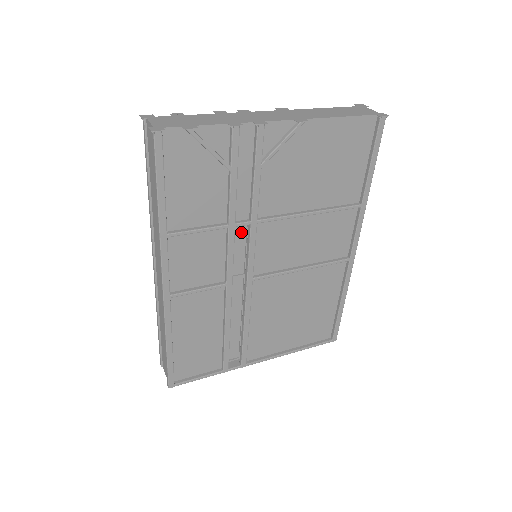
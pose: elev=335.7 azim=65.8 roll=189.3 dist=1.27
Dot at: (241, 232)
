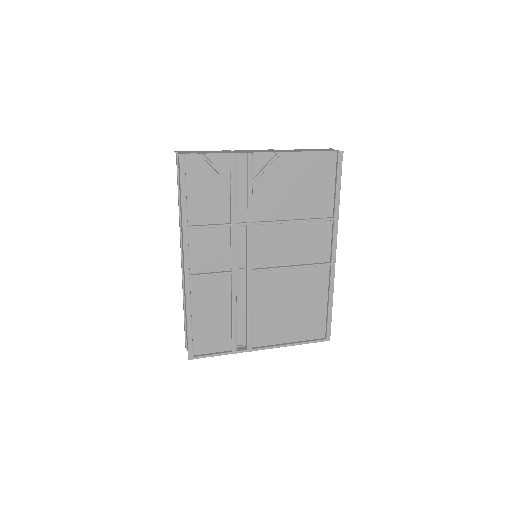
Dot at: (242, 234)
